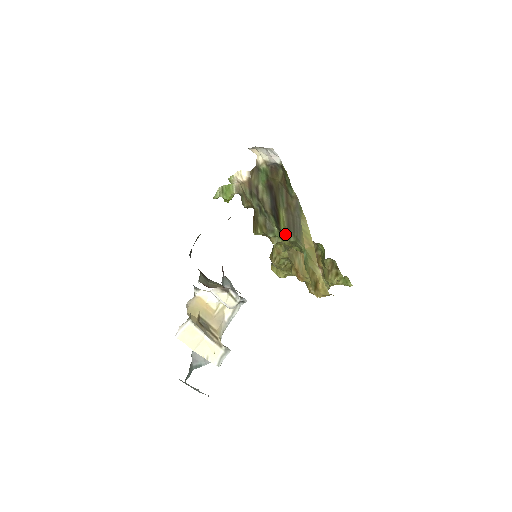
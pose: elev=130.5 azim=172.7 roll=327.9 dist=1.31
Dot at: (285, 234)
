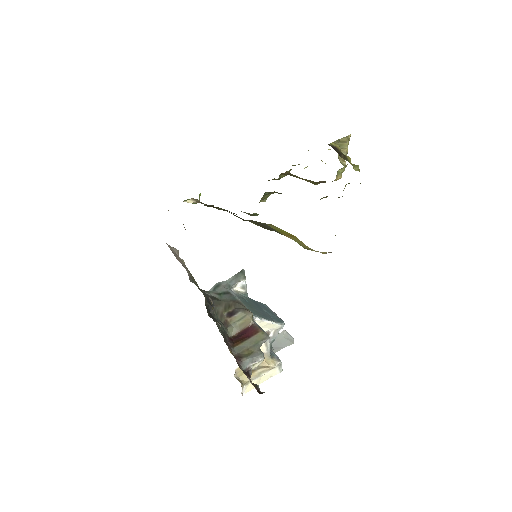
Dot at: occluded
